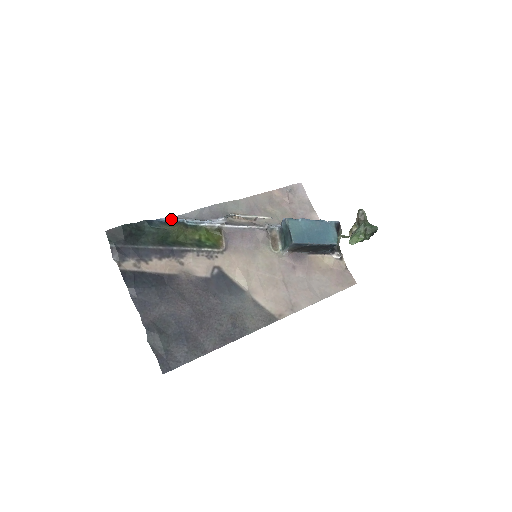
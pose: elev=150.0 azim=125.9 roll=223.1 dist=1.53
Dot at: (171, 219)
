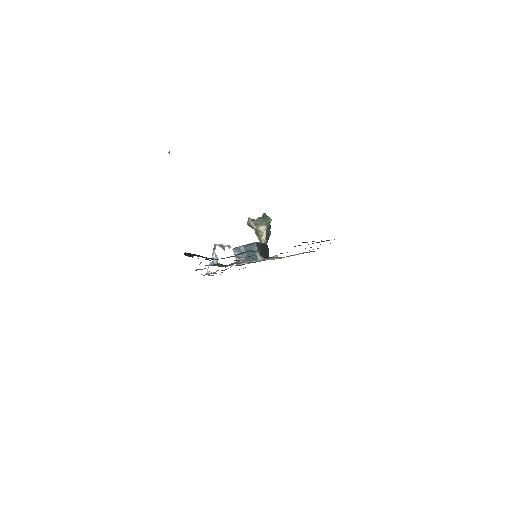
Dot at: occluded
